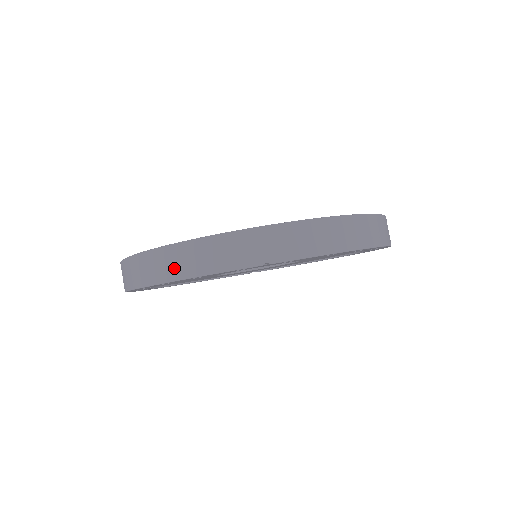
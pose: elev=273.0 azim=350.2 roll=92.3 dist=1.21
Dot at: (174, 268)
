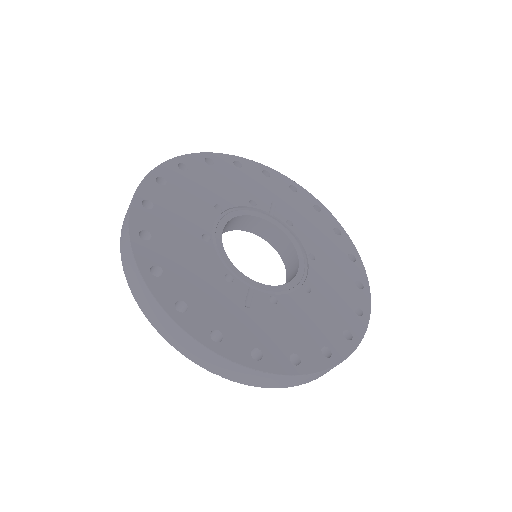
Dot at: (154, 318)
